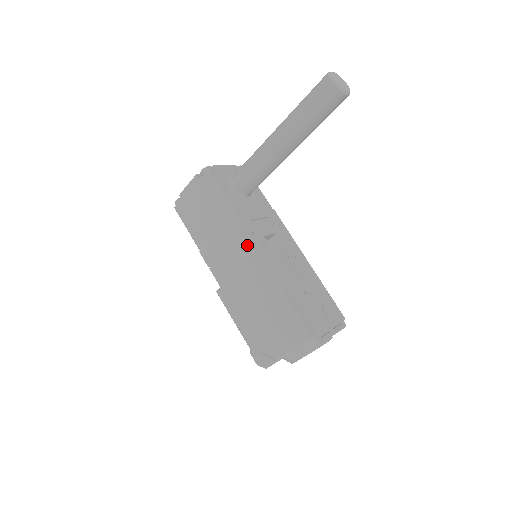
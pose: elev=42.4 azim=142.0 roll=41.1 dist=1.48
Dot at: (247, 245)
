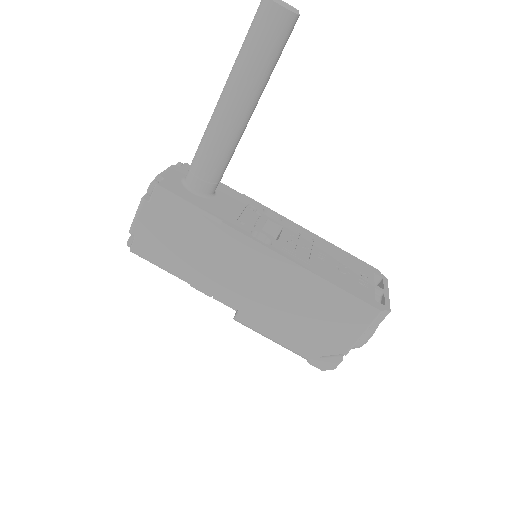
Dot at: (254, 250)
